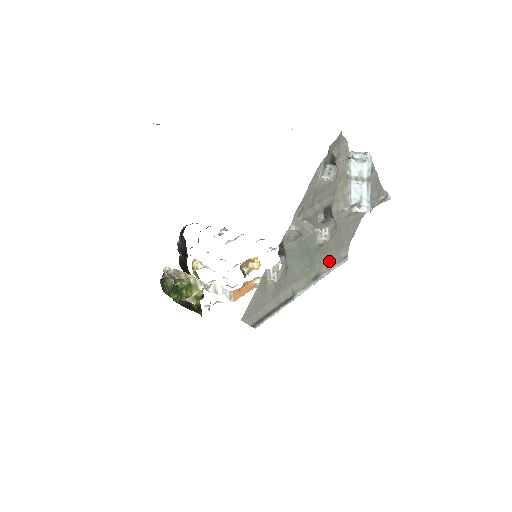
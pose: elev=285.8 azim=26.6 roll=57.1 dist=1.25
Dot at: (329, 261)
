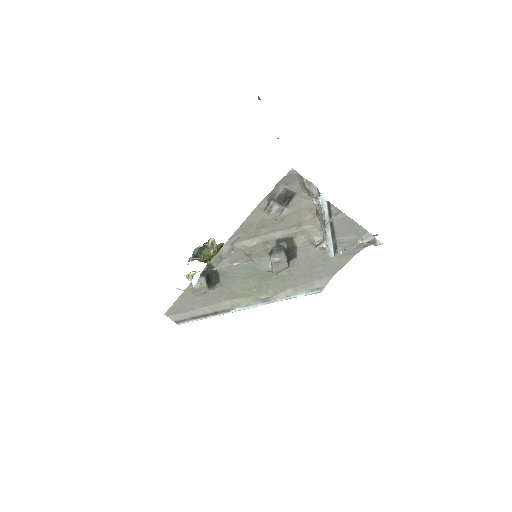
Dot at: (293, 288)
